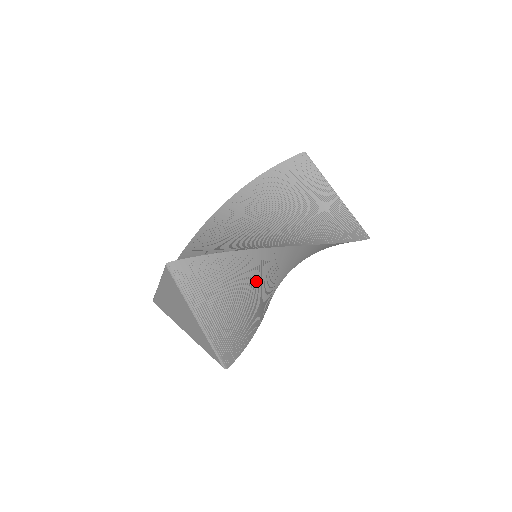
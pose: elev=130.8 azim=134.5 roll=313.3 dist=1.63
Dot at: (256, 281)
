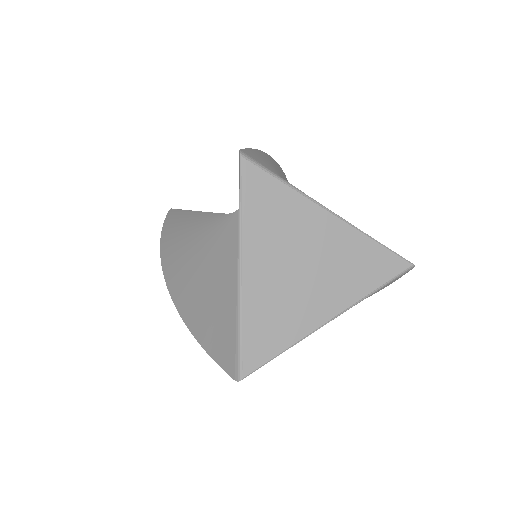
Dot at: occluded
